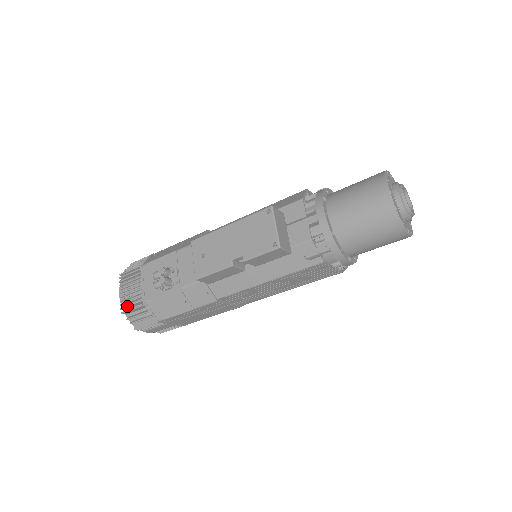
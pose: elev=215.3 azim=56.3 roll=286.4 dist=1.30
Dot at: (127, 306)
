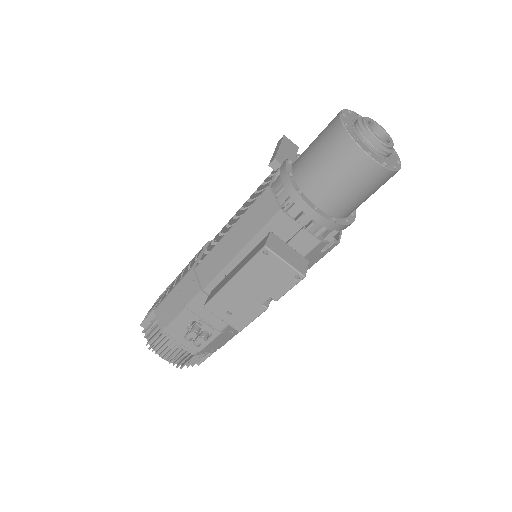
Dot at: occluded
